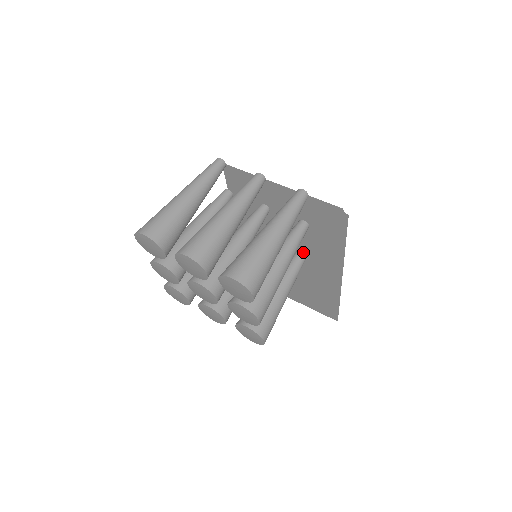
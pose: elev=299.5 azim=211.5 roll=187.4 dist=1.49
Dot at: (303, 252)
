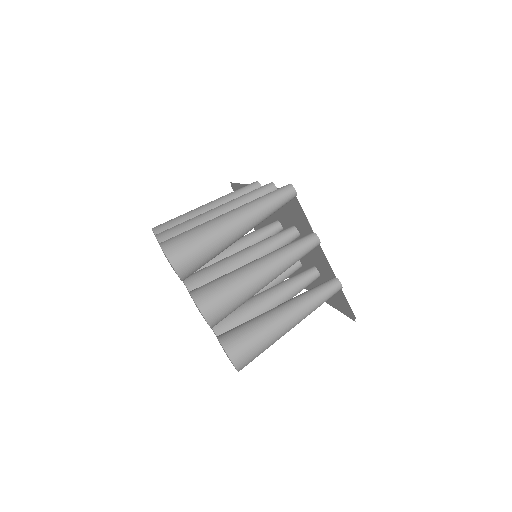
Dot at: (296, 268)
